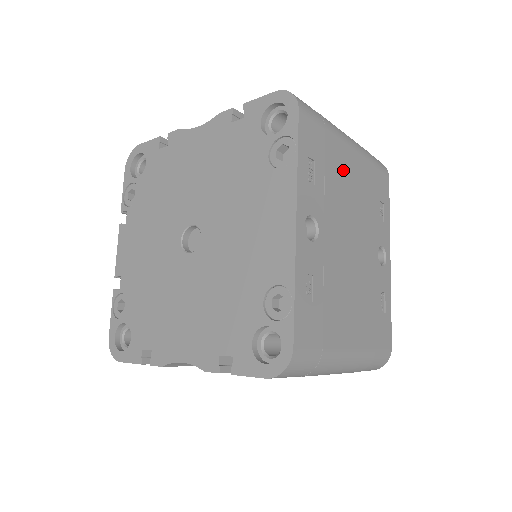
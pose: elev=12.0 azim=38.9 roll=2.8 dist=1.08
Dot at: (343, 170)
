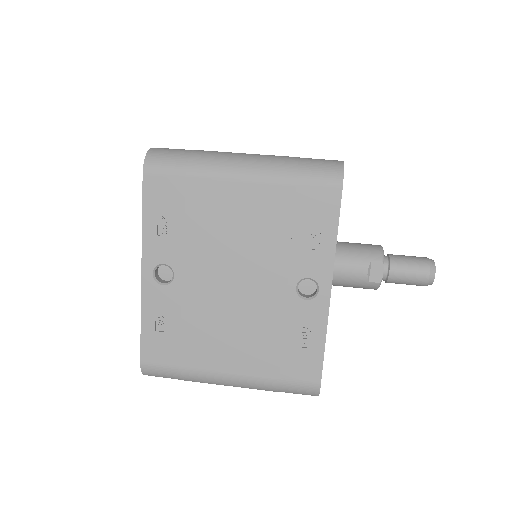
Dot at: (220, 210)
